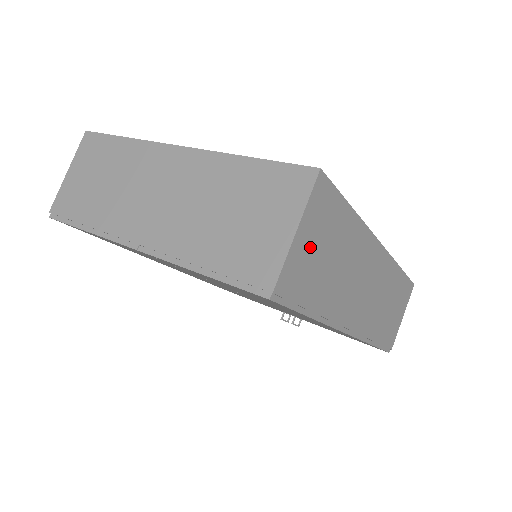
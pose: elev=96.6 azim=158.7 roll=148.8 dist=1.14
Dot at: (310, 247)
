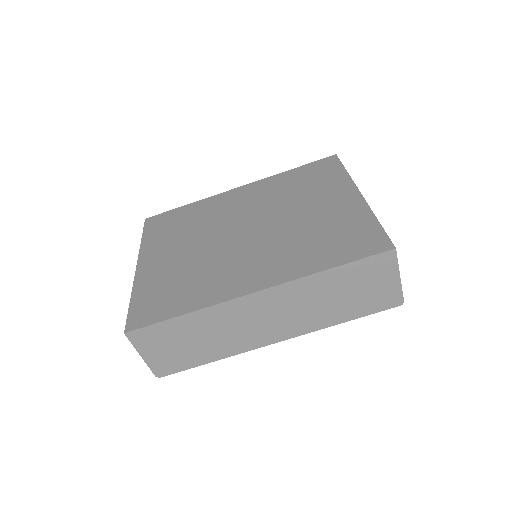
Dot at: (161, 352)
